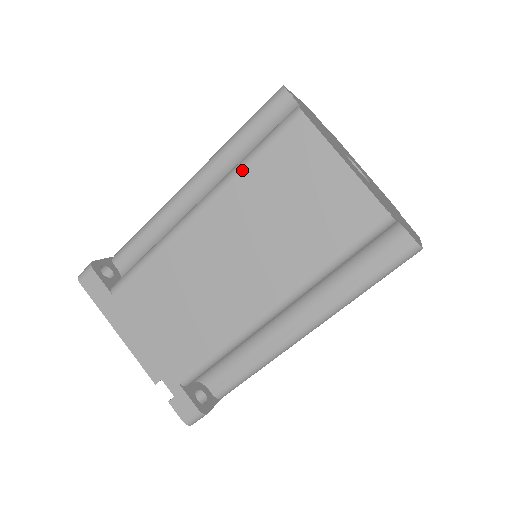
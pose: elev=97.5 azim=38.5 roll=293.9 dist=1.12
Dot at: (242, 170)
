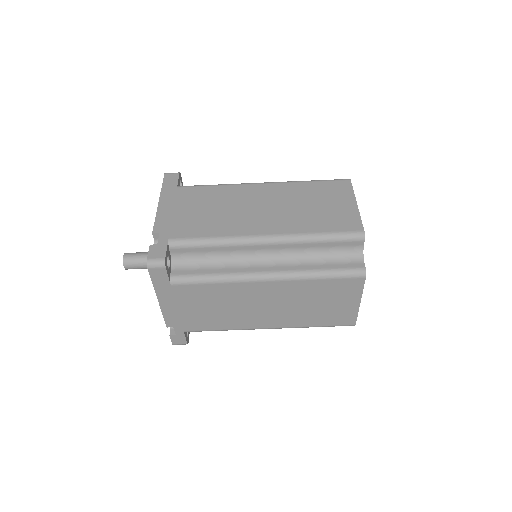
Dot at: (303, 182)
